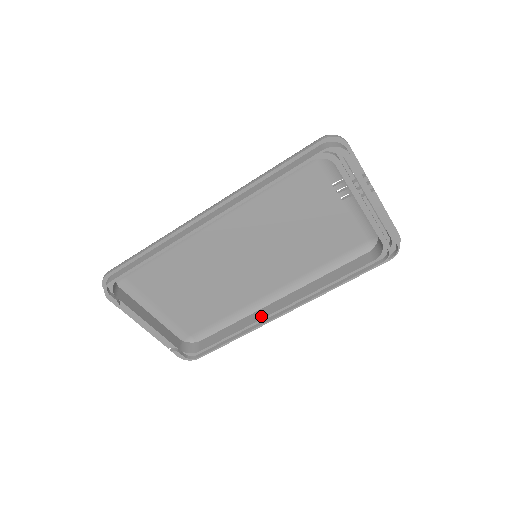
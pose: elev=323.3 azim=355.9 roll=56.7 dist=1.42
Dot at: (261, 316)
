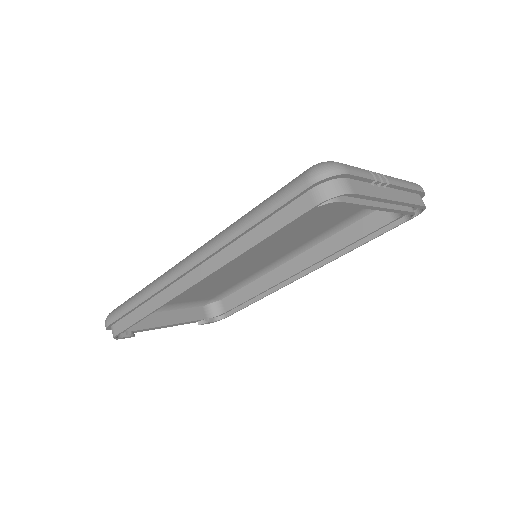
Dot at: (277, 280)
